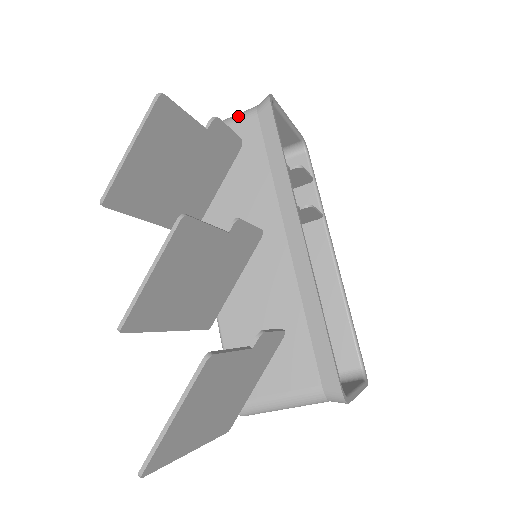
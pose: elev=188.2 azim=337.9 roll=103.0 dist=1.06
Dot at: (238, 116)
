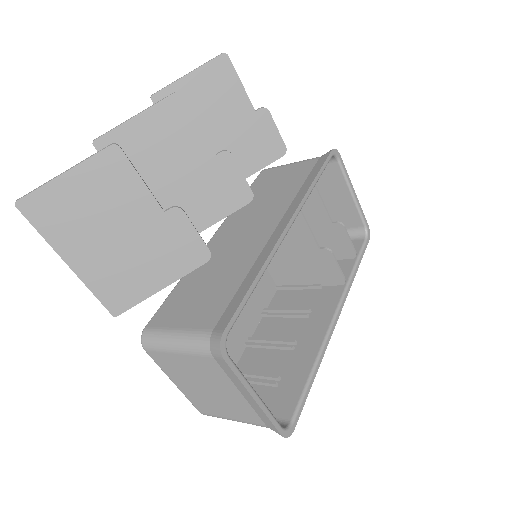
Dot at: (307, 159)
